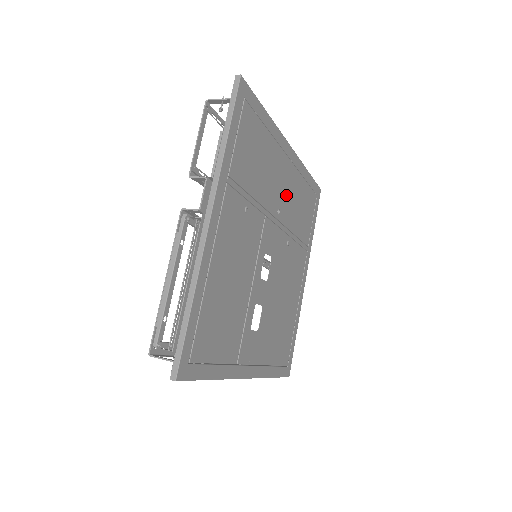
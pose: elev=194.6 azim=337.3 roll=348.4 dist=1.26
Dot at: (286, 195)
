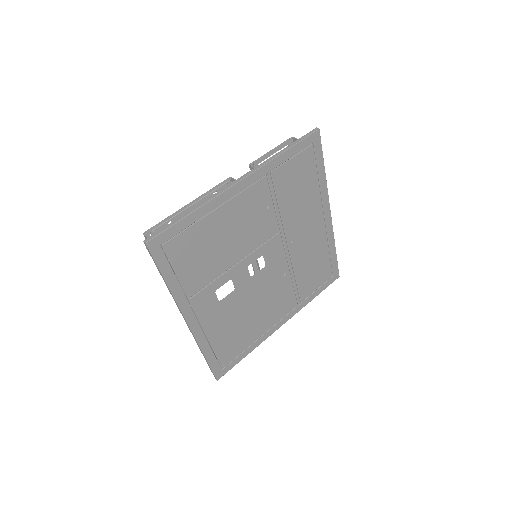
Dot at: (306, 240)
